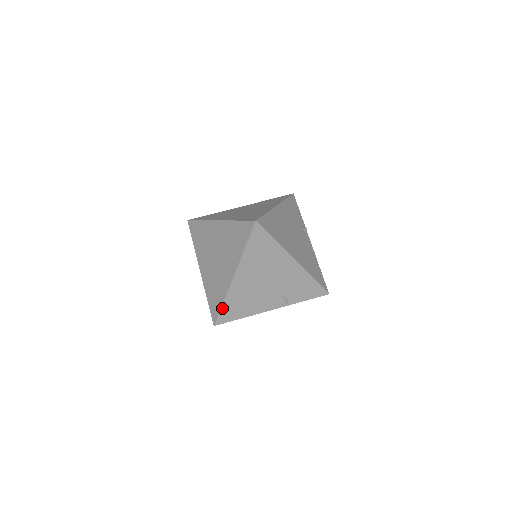
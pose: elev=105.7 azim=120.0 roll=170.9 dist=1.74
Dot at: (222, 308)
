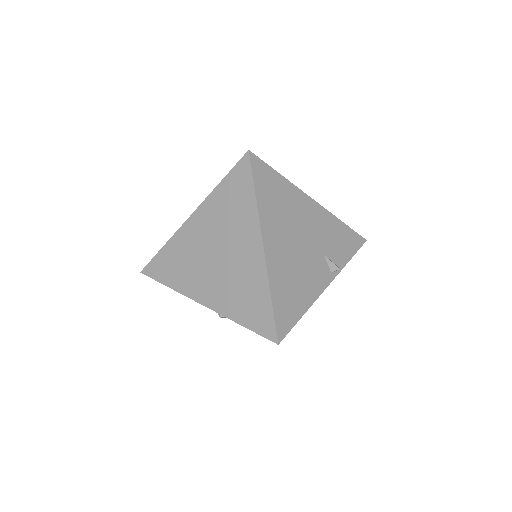
Dot at: (273, 306)
